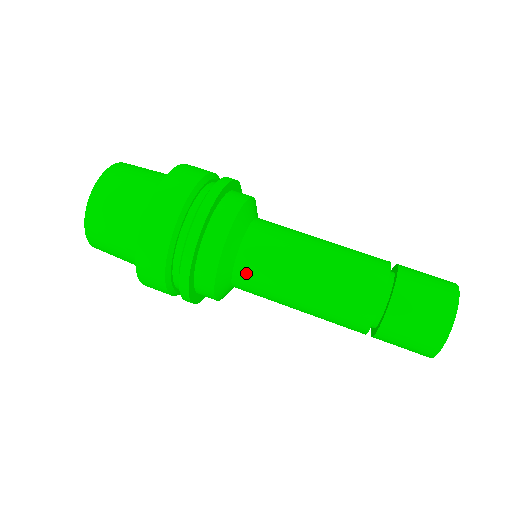
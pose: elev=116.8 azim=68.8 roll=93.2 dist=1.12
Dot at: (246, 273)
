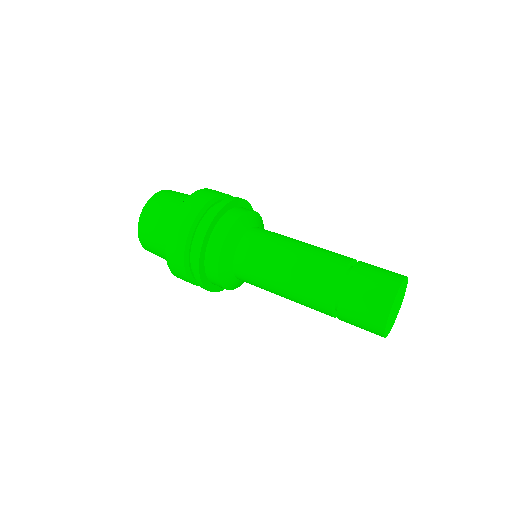
Dot at: (247, 246)
